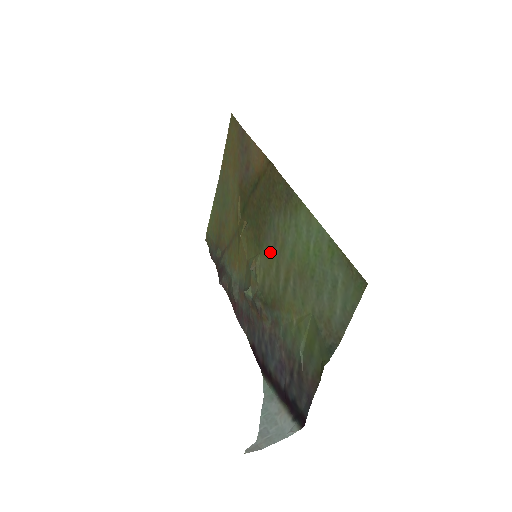
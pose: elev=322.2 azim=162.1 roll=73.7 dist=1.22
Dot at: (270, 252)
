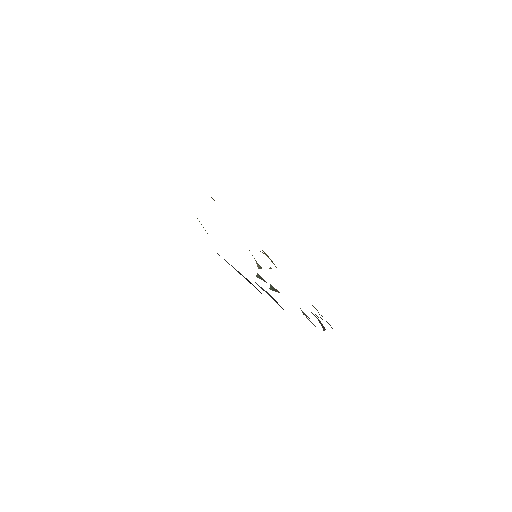
Dot at: occluded
